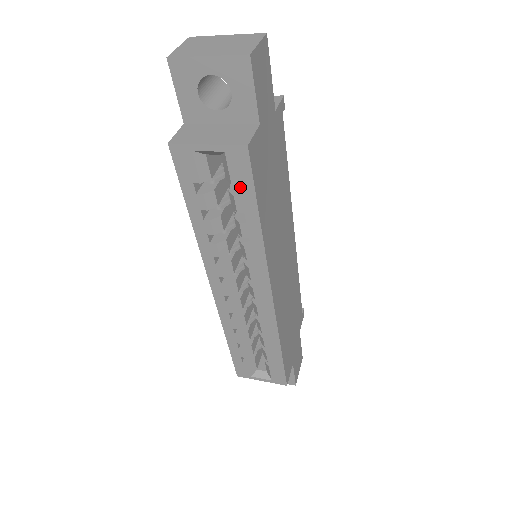
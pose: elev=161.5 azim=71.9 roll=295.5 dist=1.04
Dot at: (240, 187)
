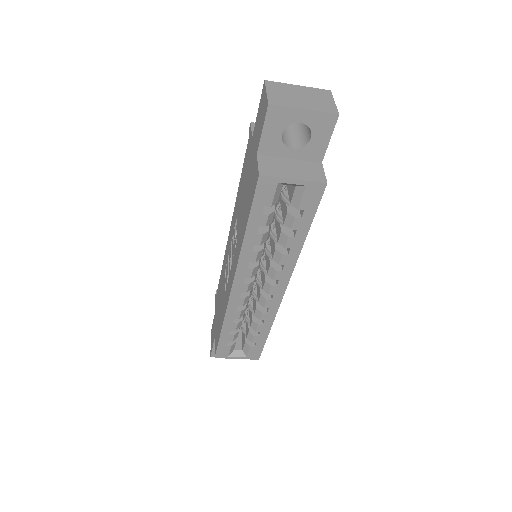
Dot at: (304, 211)
